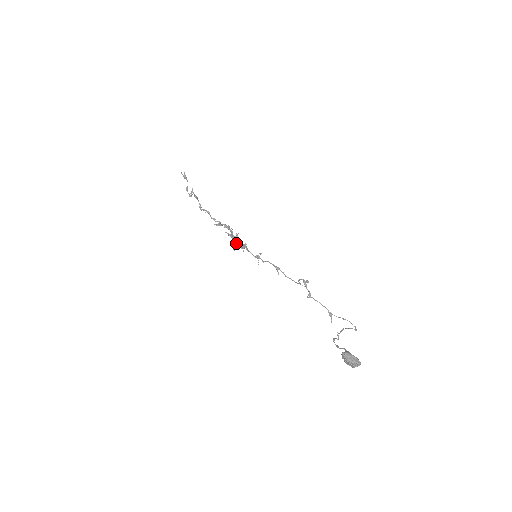
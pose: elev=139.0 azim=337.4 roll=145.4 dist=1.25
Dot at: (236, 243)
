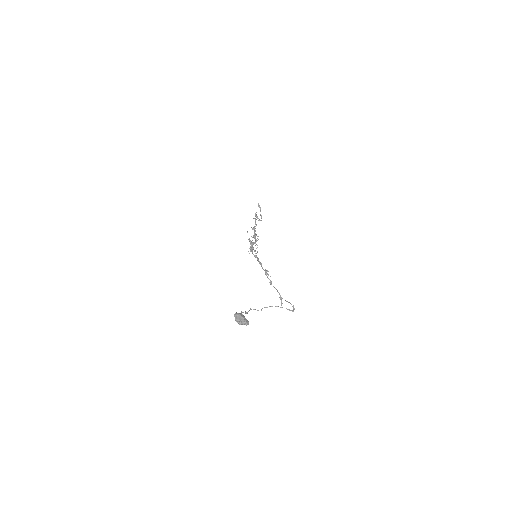
Dot at: (250, 248)
